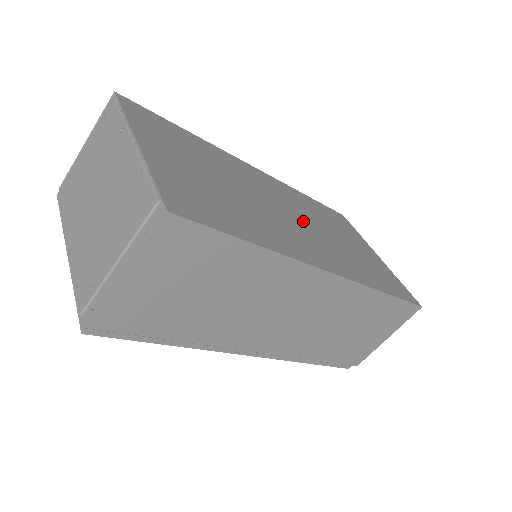
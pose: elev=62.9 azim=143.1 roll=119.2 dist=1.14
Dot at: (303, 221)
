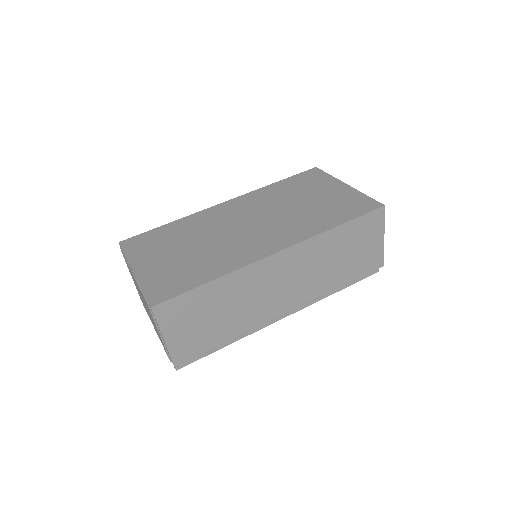
Dot at: (261, 220)
